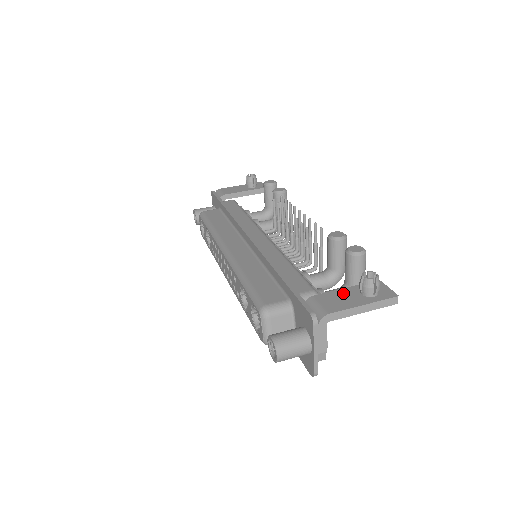
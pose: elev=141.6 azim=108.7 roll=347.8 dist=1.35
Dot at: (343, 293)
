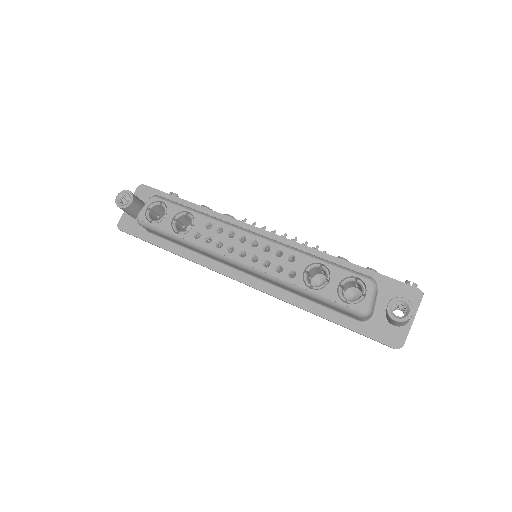
Dot at: occluded
